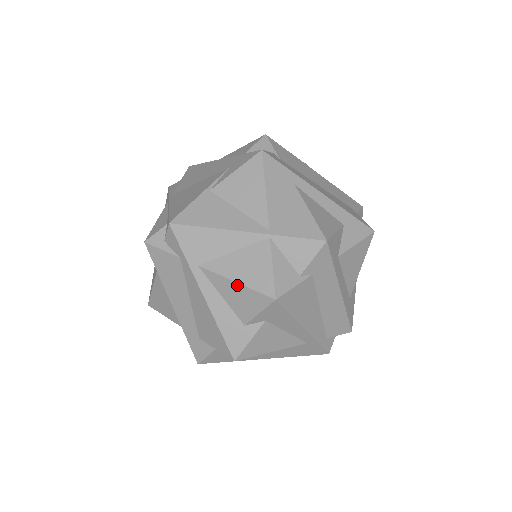
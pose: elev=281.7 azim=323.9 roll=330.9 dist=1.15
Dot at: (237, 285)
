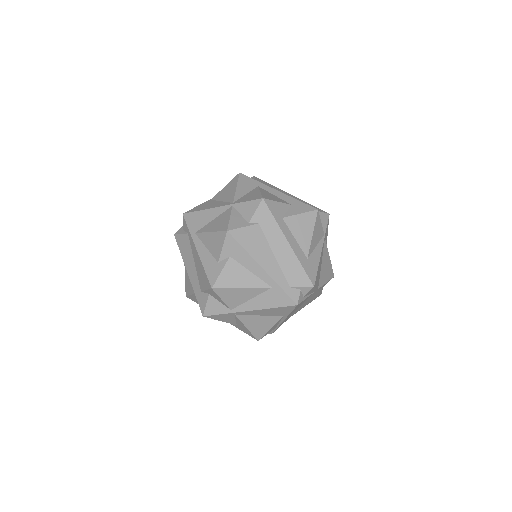
Dot at: (211, 234)
